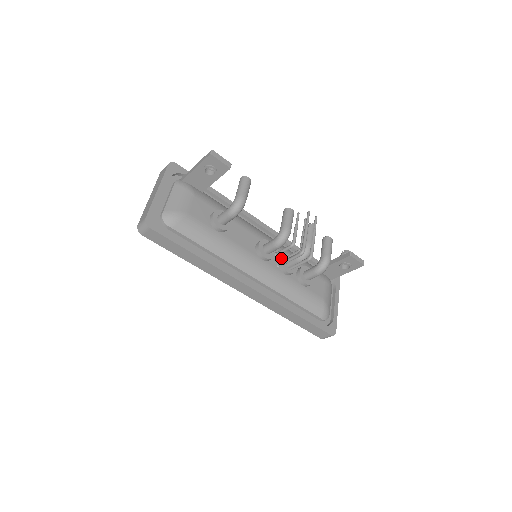
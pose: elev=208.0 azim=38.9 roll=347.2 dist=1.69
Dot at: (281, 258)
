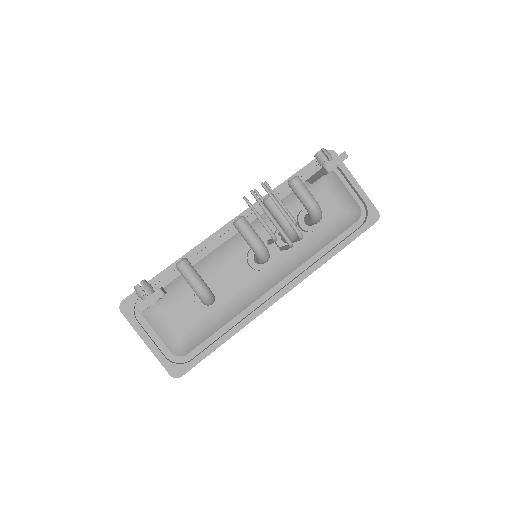
Dot at: (277, 244)
